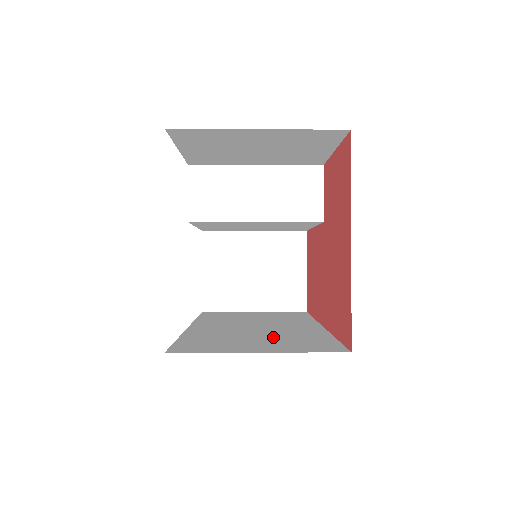
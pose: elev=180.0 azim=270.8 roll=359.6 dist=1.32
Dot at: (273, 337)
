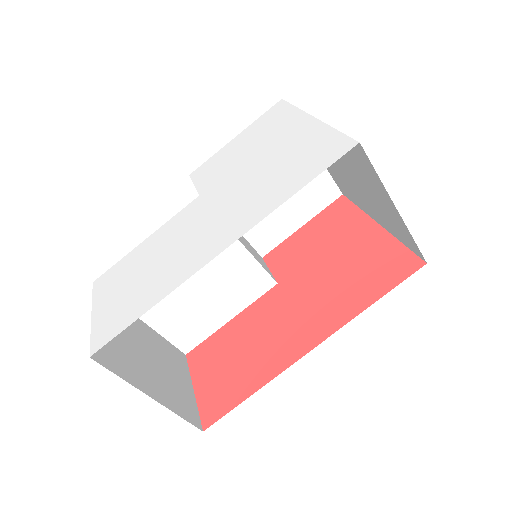
Dot at: occluded
